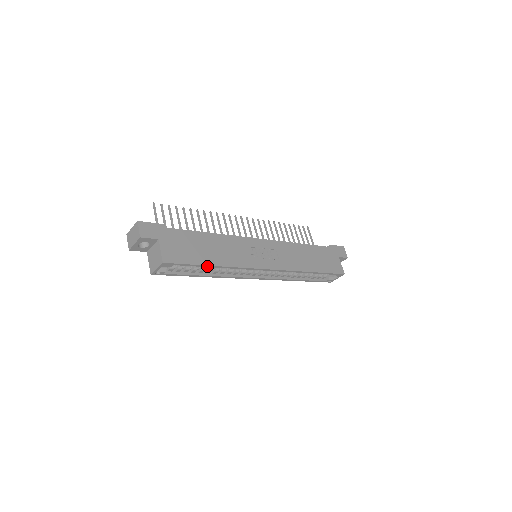
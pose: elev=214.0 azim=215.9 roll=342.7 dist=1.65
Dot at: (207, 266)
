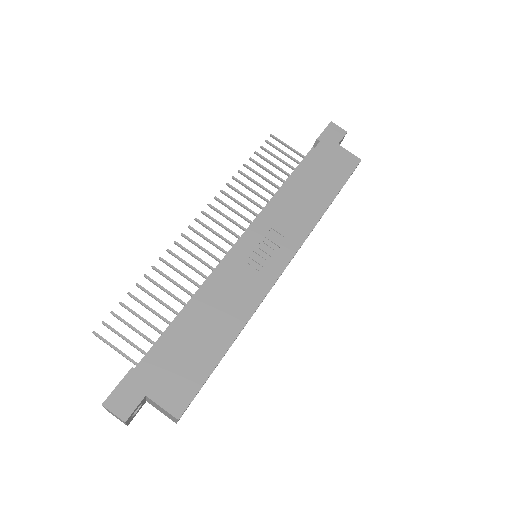
Dot at: (224, 354)
